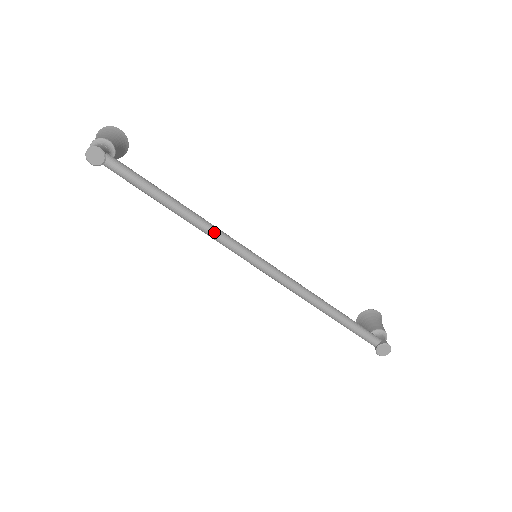
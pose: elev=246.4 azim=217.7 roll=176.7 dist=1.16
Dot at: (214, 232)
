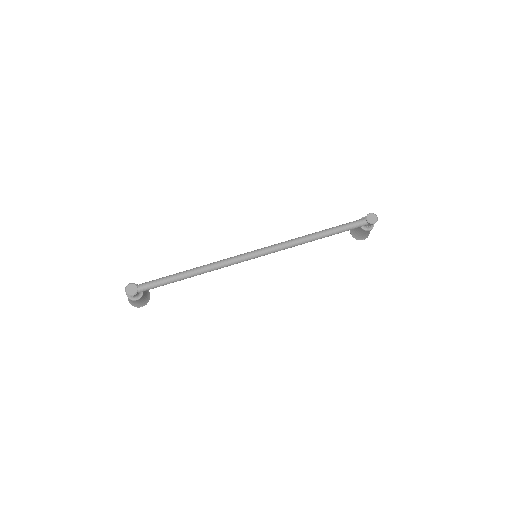
Dot at: (220, 262)
